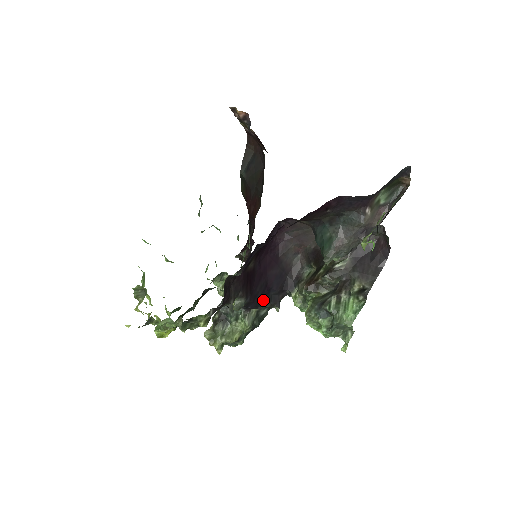
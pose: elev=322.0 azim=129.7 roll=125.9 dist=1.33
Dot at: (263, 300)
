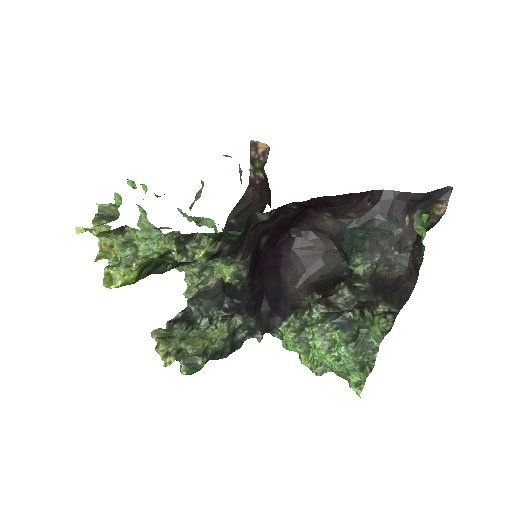
Dot at: (254, 305)
